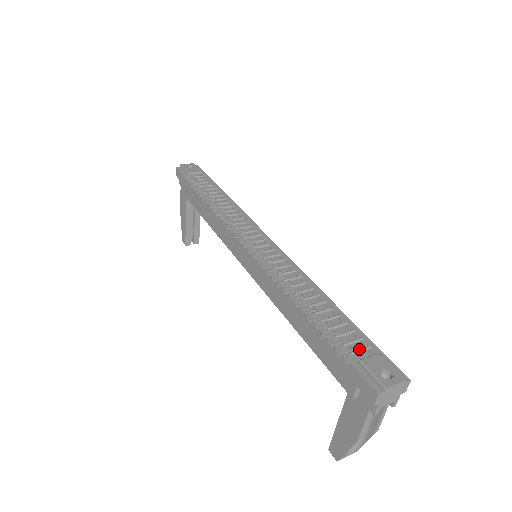
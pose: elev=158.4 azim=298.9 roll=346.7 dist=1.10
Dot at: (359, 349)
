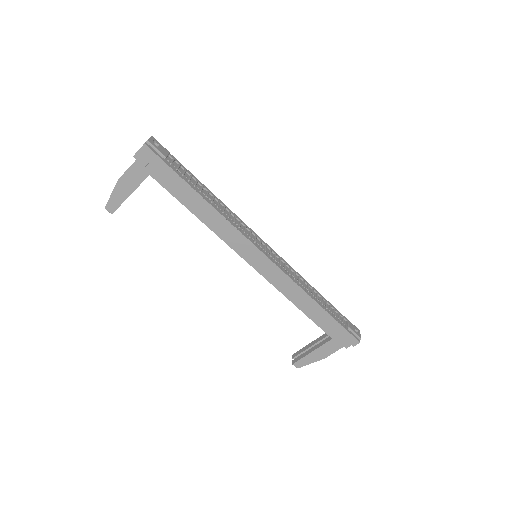
Dot at: (344, 320)
